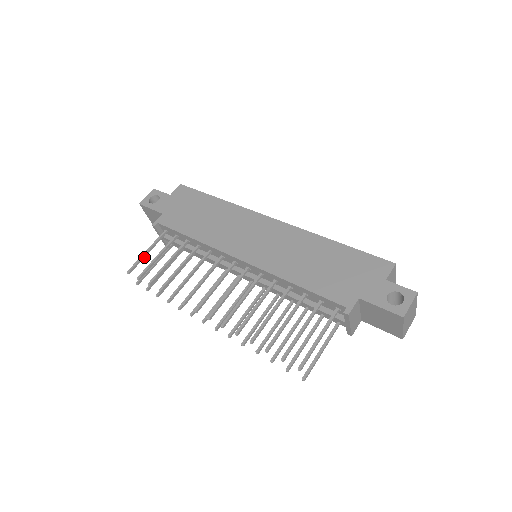
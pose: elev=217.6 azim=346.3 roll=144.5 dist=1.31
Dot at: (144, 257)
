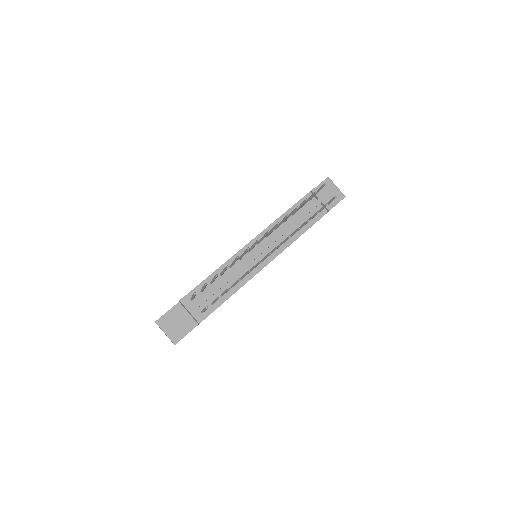
Dot at: occluded
